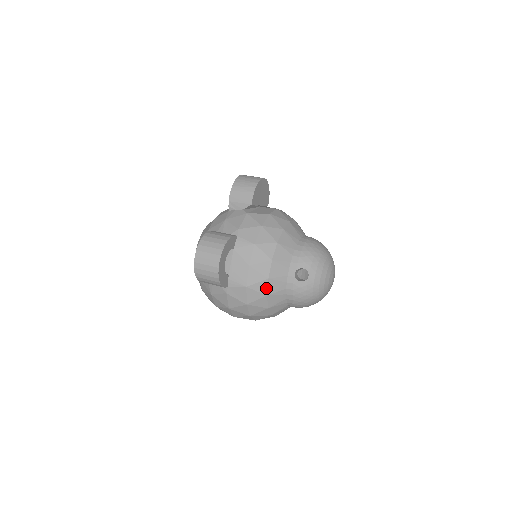
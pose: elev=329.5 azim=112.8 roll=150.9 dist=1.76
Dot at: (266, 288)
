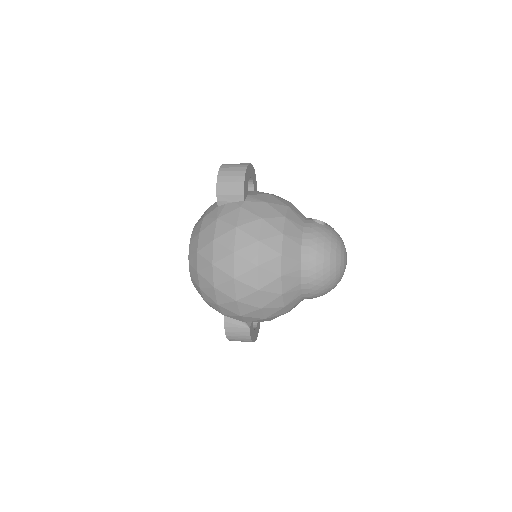
Dot at: (285, 212)
